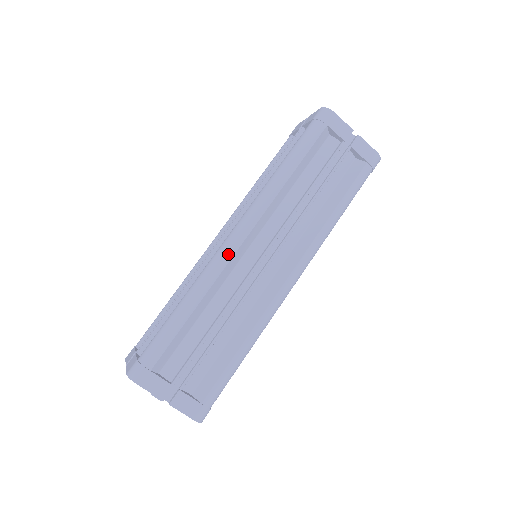
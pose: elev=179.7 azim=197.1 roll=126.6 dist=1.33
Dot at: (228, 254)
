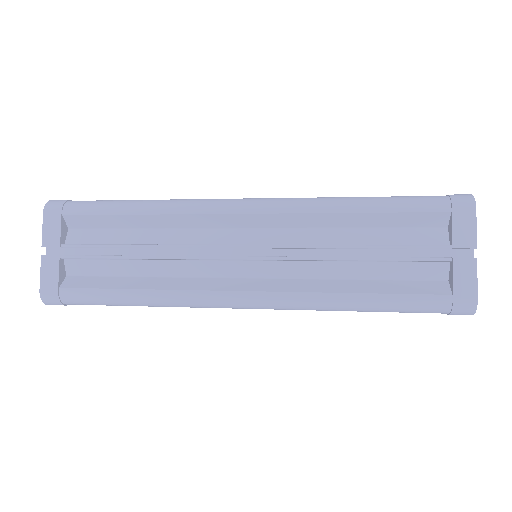
Dot at: (219, 207)
